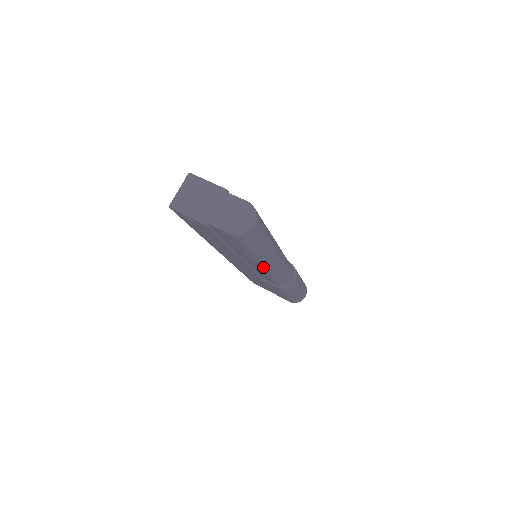
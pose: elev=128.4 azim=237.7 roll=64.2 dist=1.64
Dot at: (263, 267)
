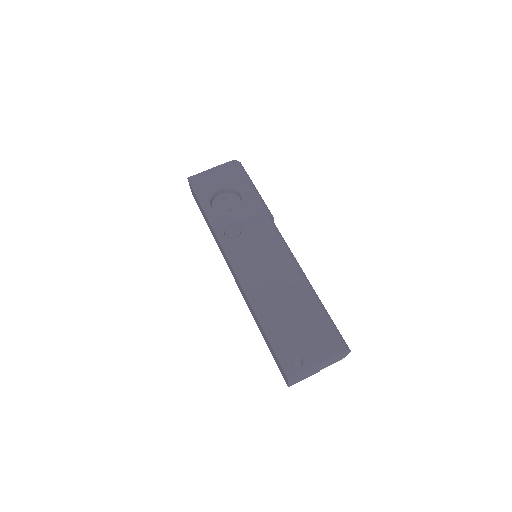
Dot at: occluded
